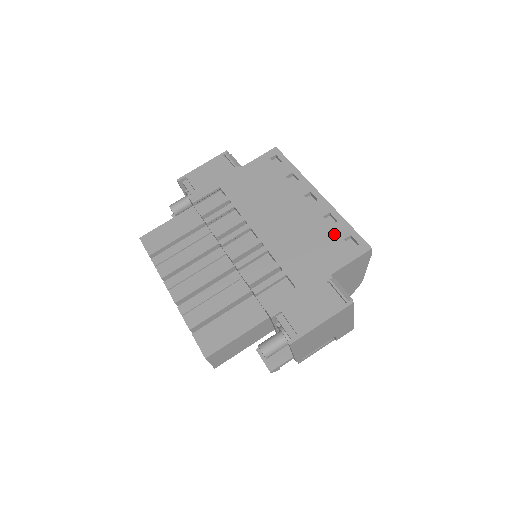
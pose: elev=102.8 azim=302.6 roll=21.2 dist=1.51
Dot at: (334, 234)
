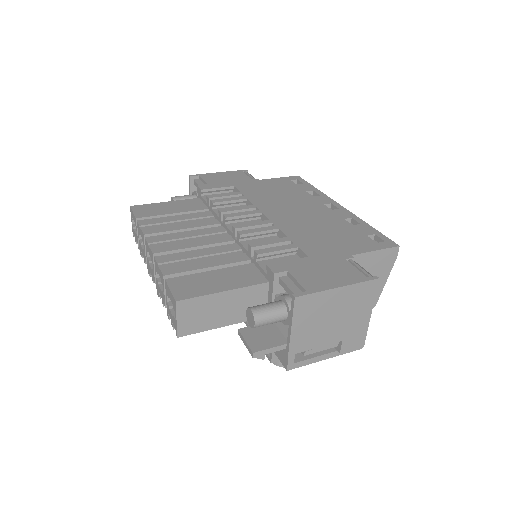
Dot at: (356, 230)
